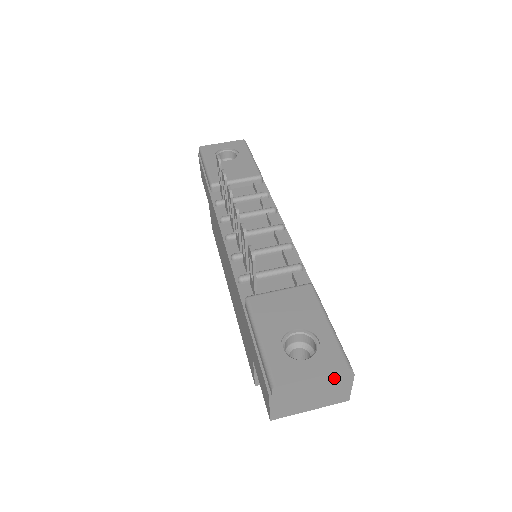
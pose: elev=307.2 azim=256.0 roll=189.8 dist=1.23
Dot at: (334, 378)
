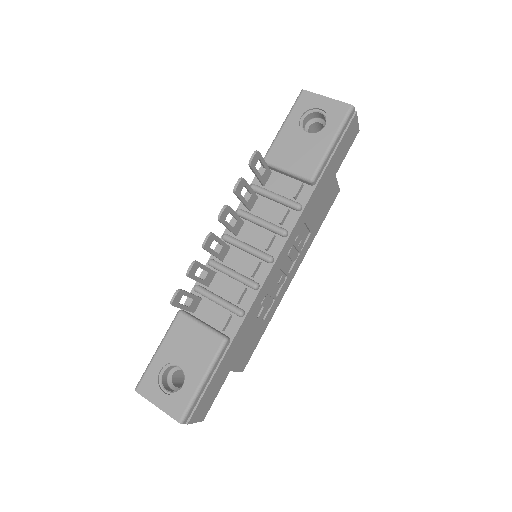
Dot at: occluded
